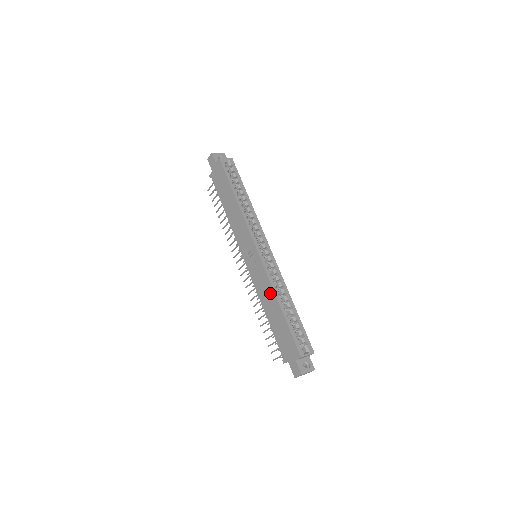
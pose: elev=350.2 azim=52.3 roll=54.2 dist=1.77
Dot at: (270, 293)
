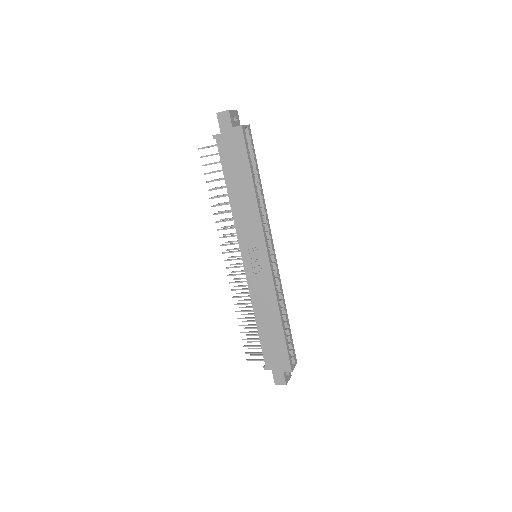
Dot at: (272, 305)
